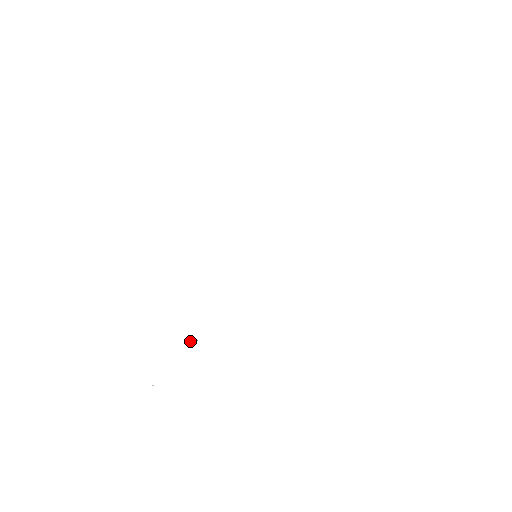
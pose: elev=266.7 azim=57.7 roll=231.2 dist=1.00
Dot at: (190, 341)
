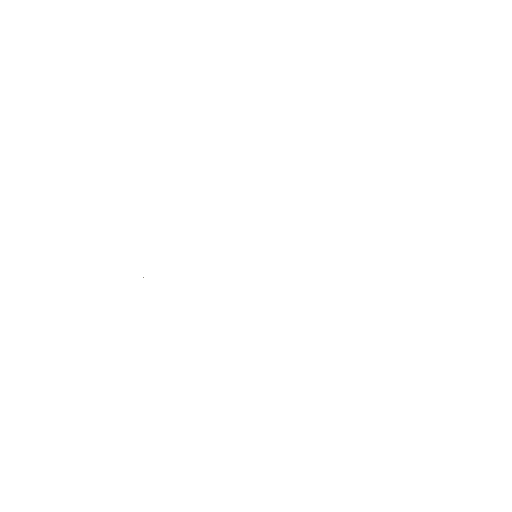
Dot at: occluded
